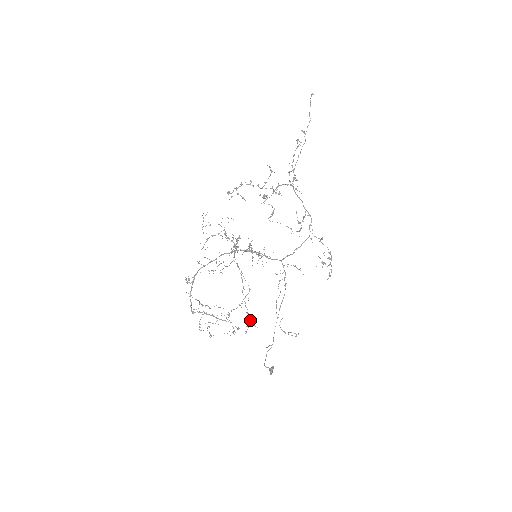
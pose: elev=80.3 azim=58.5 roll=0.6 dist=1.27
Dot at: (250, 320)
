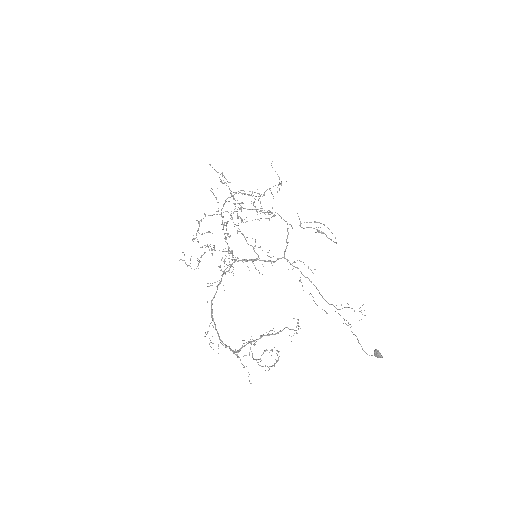
Dot at: occluded
